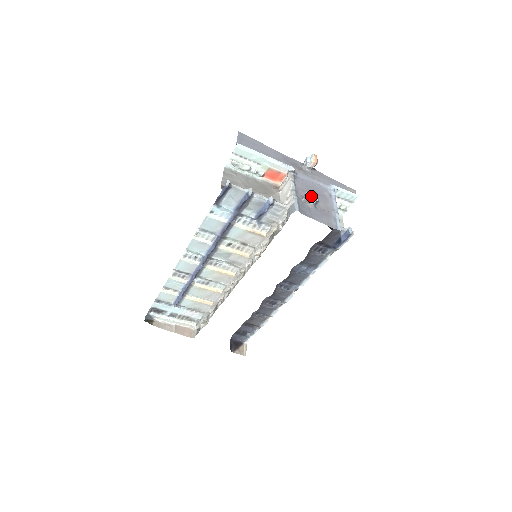
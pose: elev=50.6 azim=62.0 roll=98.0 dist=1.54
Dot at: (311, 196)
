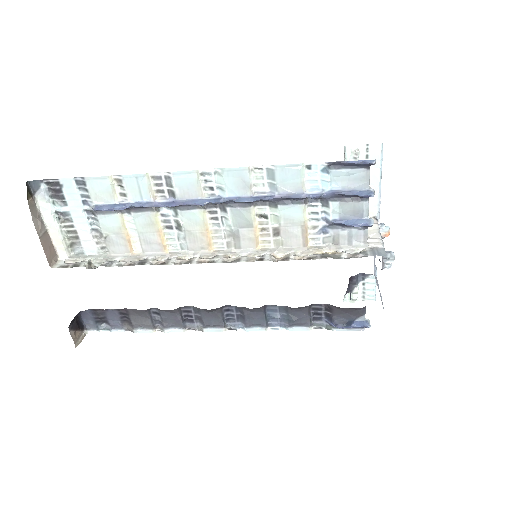
Dot at: (392, 259)
